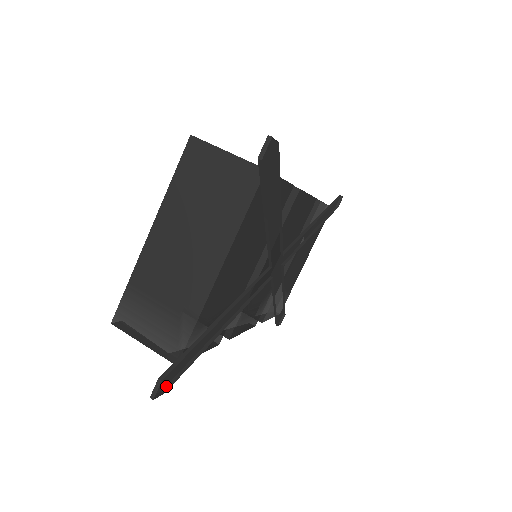
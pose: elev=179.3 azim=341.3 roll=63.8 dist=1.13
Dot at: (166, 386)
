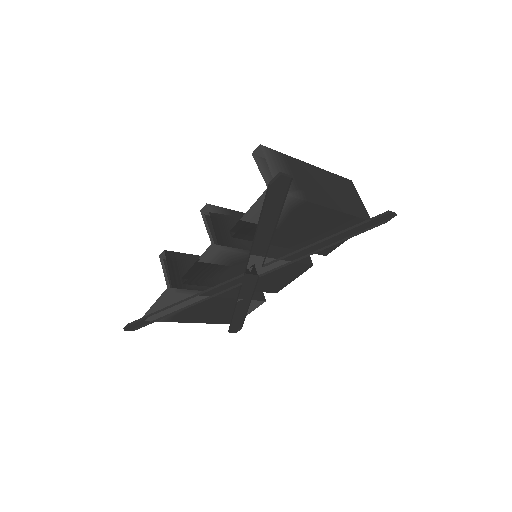
Dot at: (268, 186)
